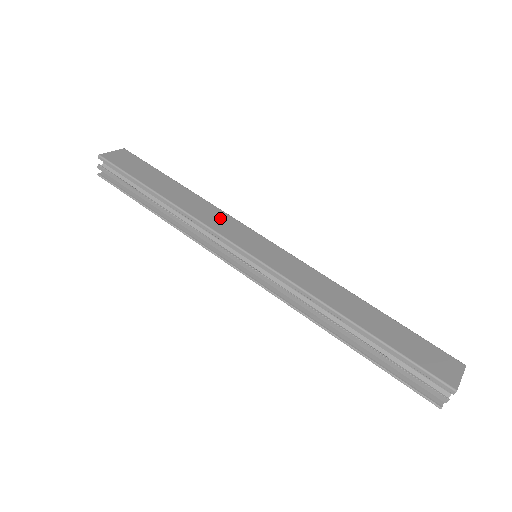
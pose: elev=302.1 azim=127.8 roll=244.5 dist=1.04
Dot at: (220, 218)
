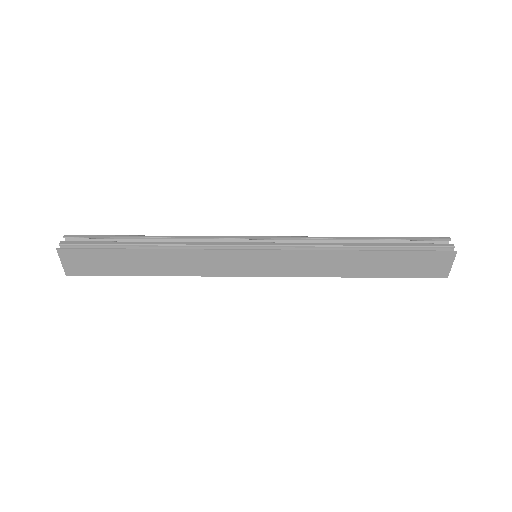
Dot at: occluded
